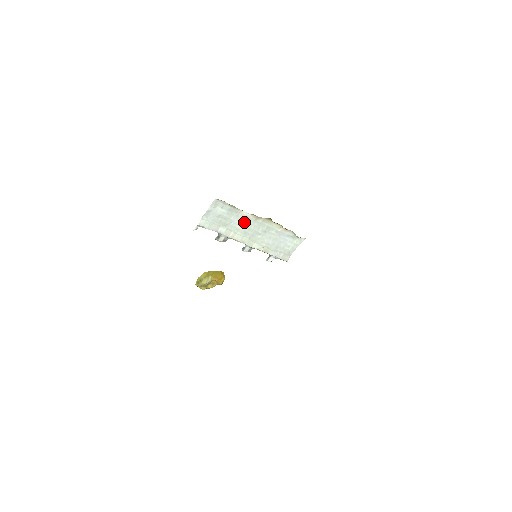
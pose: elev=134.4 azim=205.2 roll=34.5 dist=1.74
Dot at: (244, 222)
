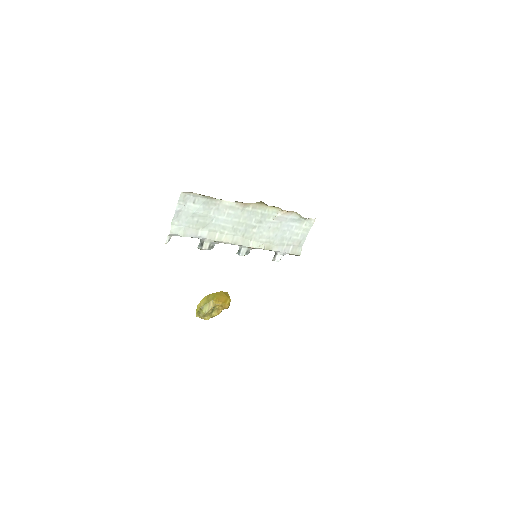
Dot at: (229, 215)
